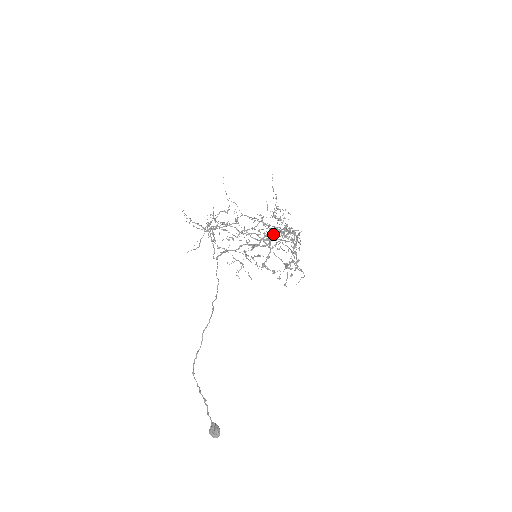
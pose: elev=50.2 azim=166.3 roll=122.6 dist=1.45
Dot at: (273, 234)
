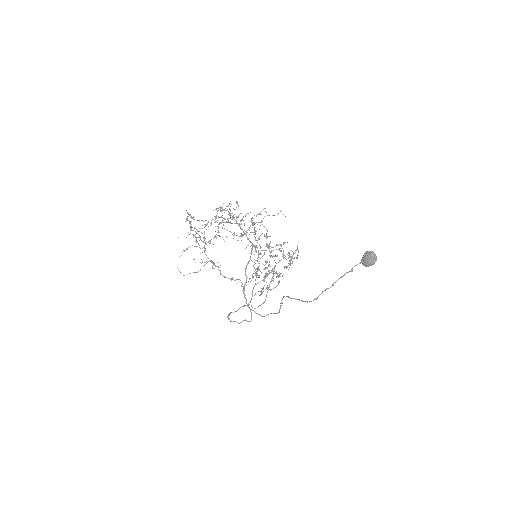
Dot at: (244, 234)
